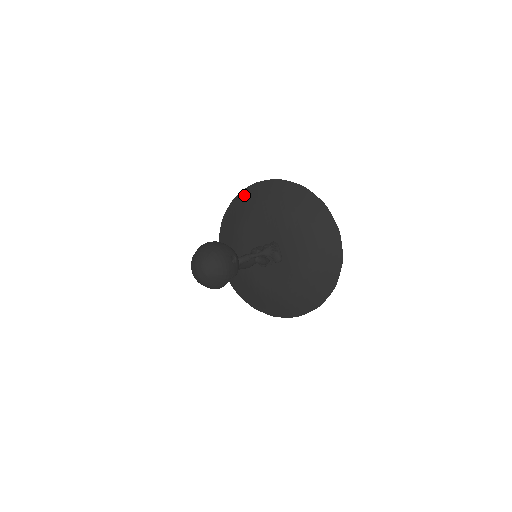
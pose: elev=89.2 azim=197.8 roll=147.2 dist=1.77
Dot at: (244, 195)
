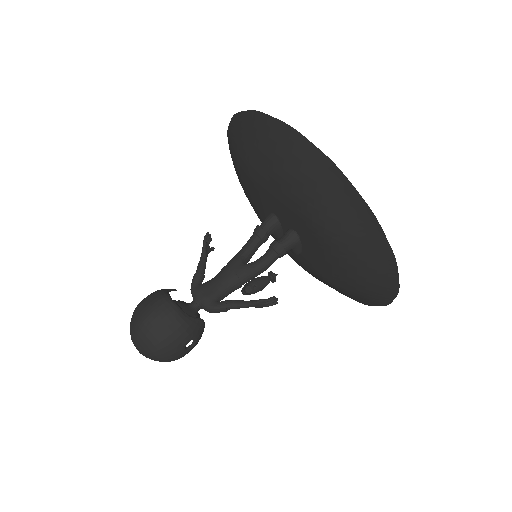
Dot at: (269, 129)
